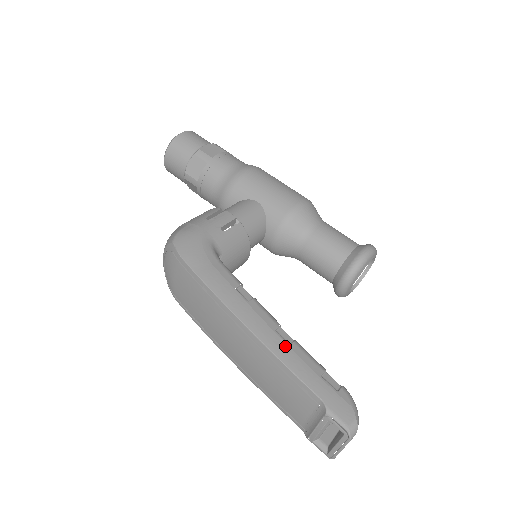
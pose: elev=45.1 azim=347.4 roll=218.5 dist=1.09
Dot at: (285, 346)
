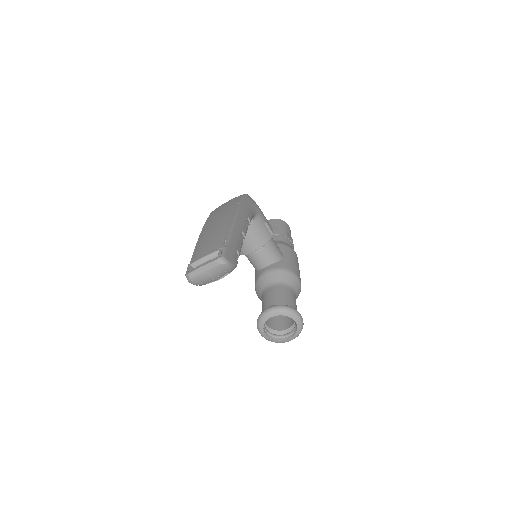
Dot at: (239, 233)
